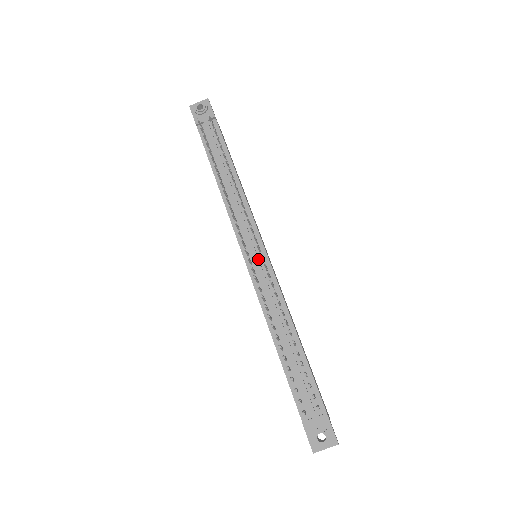
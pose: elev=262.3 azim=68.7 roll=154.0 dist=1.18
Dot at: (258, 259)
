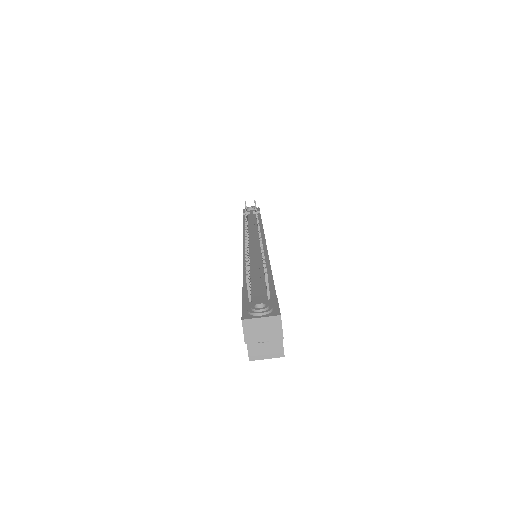
Dot at: (256, 242)
